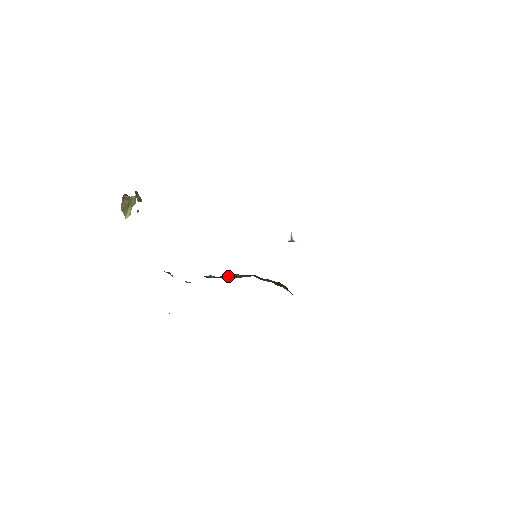
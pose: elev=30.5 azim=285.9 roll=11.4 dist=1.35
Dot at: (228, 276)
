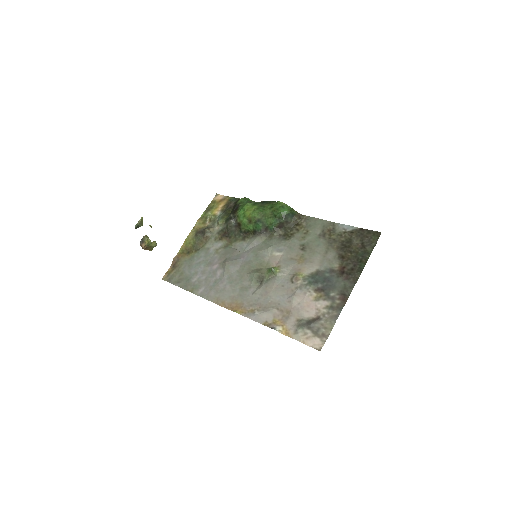
Dot at: (244, 231)
